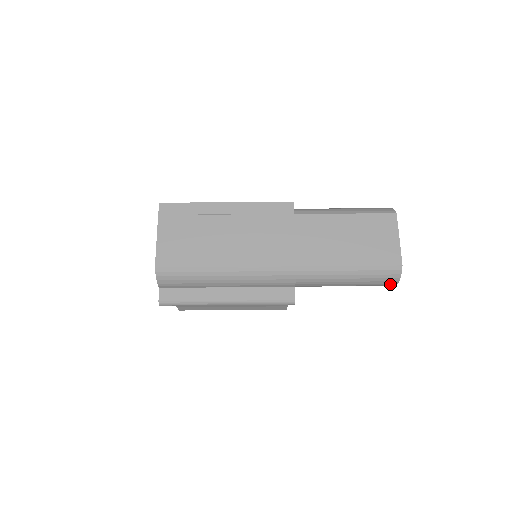
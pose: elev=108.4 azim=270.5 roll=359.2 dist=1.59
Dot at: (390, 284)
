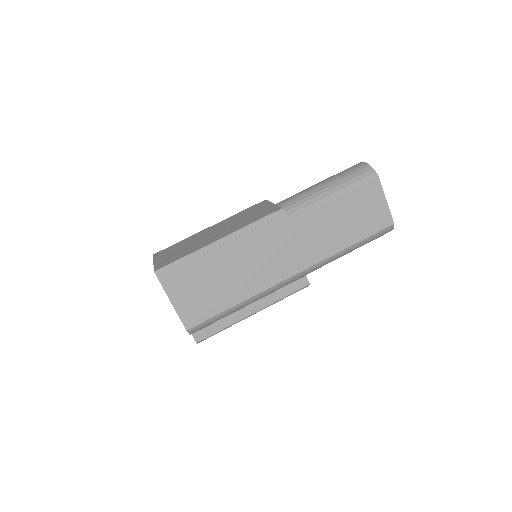
Dot at: occluded
